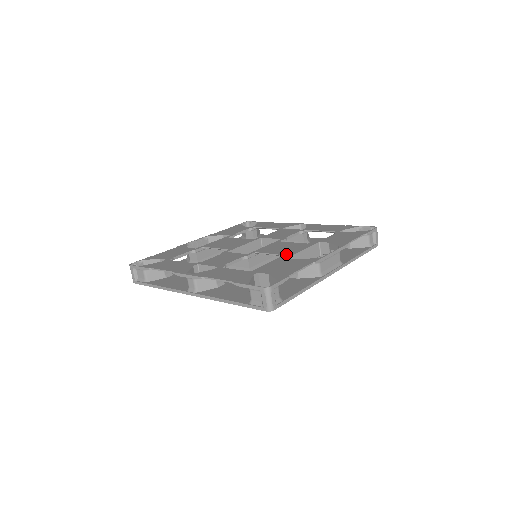
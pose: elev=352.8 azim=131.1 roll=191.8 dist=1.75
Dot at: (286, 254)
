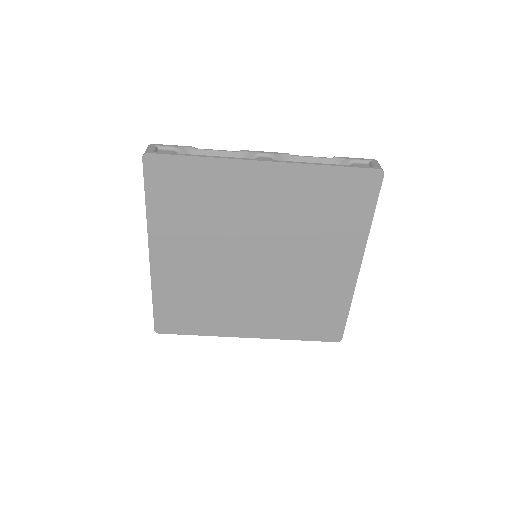
Dot at: occluded
